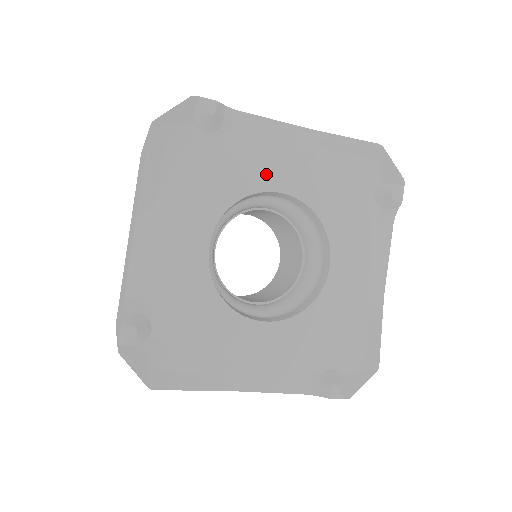
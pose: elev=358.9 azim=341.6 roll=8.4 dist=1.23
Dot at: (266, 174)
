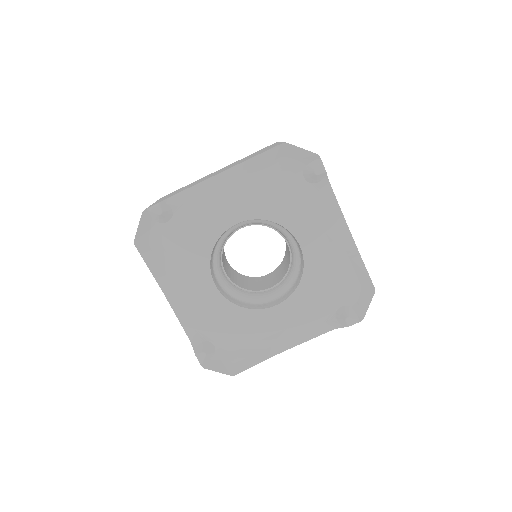
Dot at: (219, 219)
